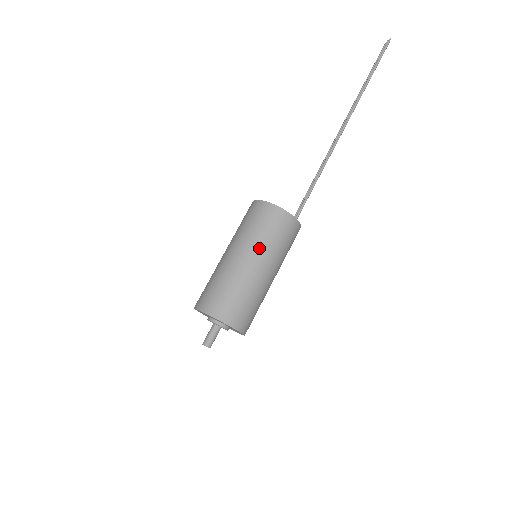
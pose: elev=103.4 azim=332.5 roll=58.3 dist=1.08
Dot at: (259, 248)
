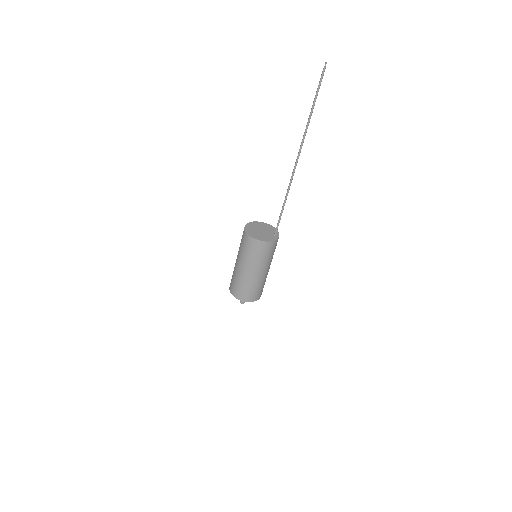
Dot at: (245, 261)
